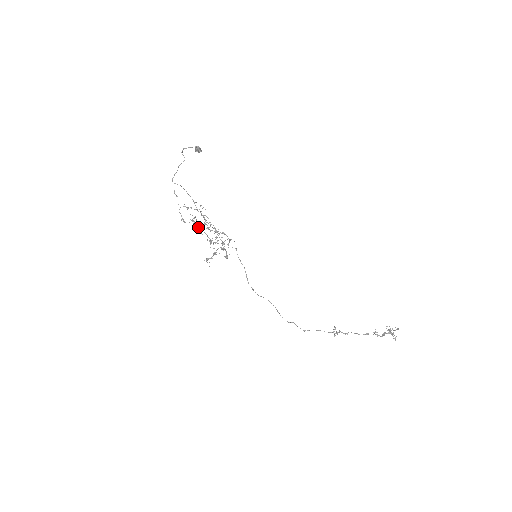
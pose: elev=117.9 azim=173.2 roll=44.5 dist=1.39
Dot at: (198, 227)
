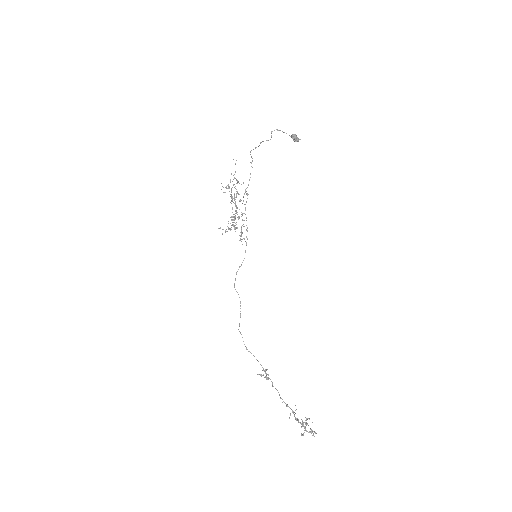
Dot at: (232, 199)
